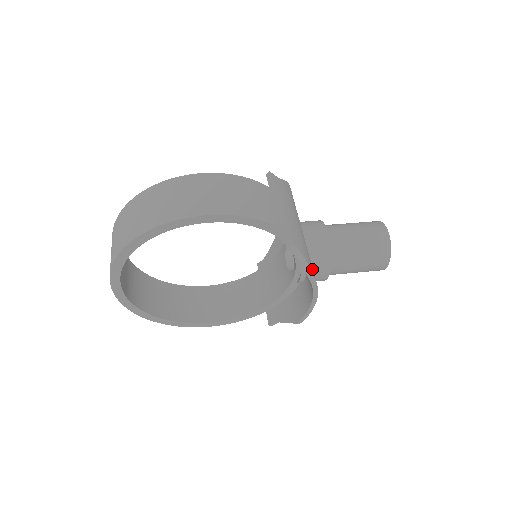
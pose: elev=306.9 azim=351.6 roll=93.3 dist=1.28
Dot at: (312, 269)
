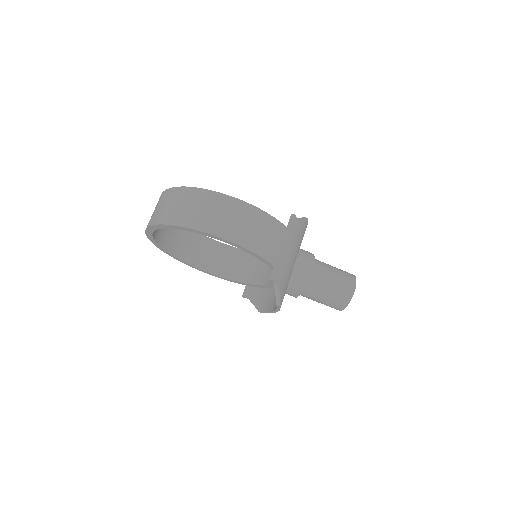
Dot at: (282, 298)
